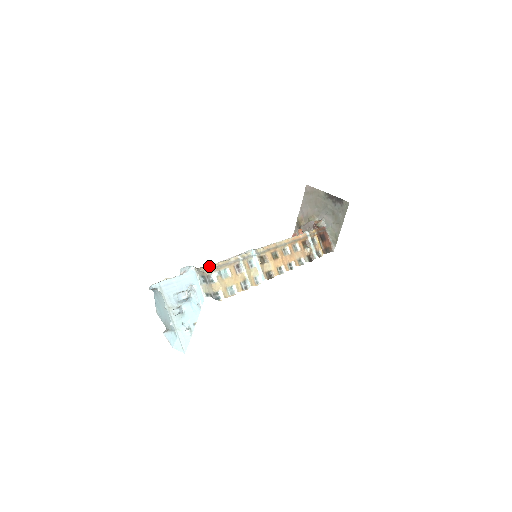
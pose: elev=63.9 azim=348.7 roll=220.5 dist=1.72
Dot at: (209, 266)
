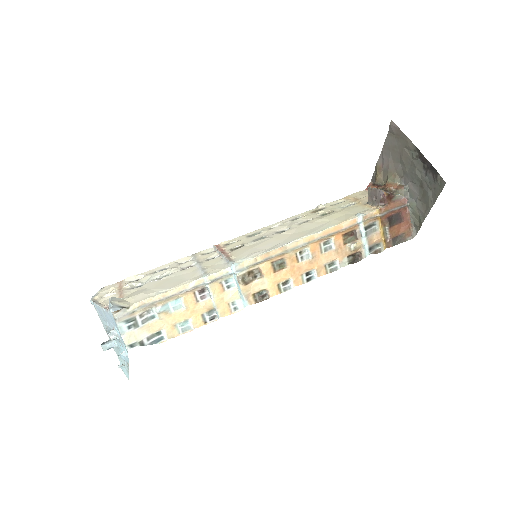
Dot at: (147, 300)
